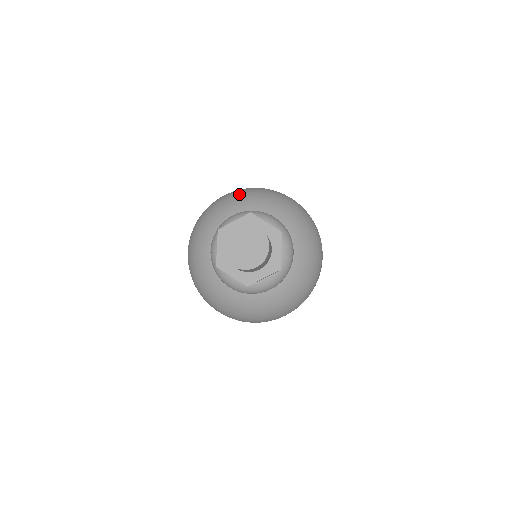
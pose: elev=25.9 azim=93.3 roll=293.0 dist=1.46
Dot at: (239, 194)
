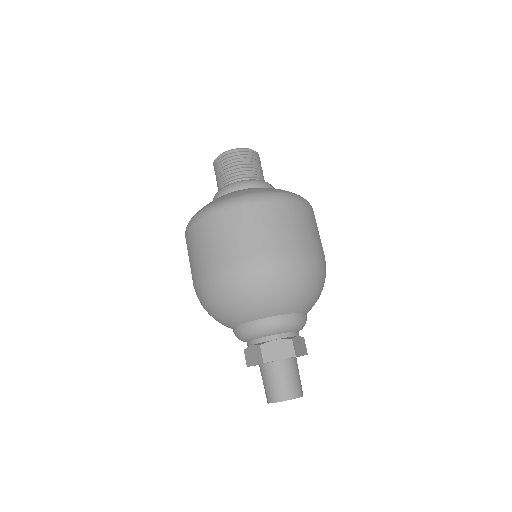
Dot at: (284, 290)
